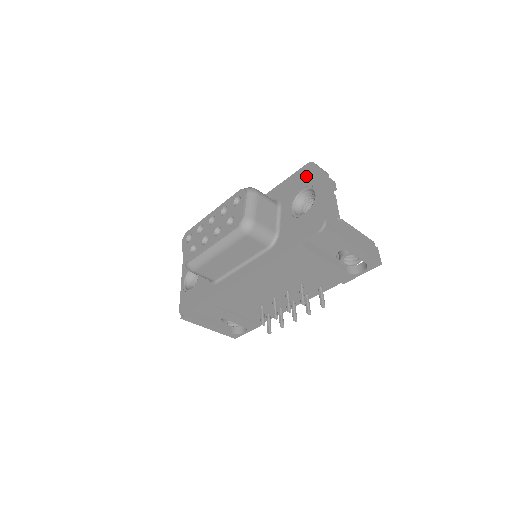
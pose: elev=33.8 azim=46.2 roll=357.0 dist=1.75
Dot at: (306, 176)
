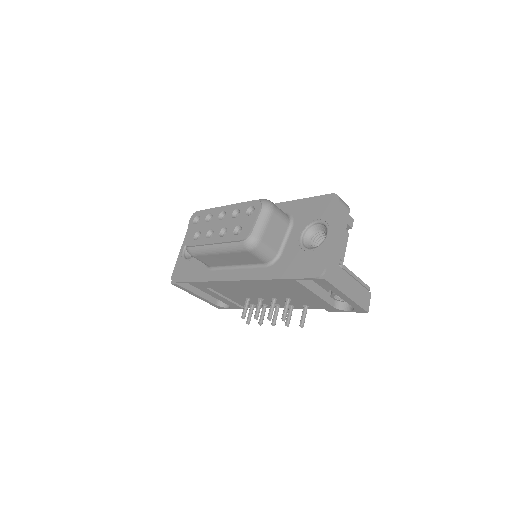
Dot at: (326, 208)
